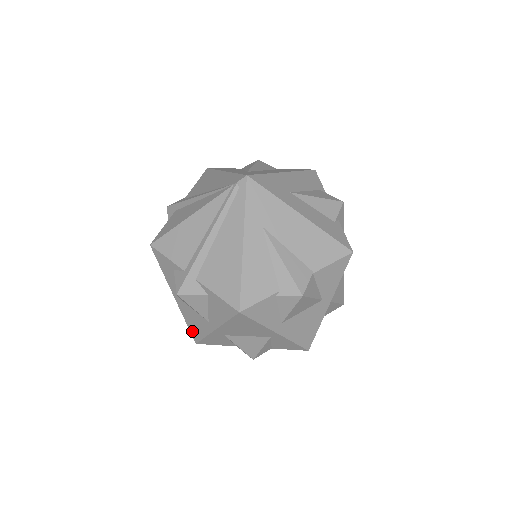
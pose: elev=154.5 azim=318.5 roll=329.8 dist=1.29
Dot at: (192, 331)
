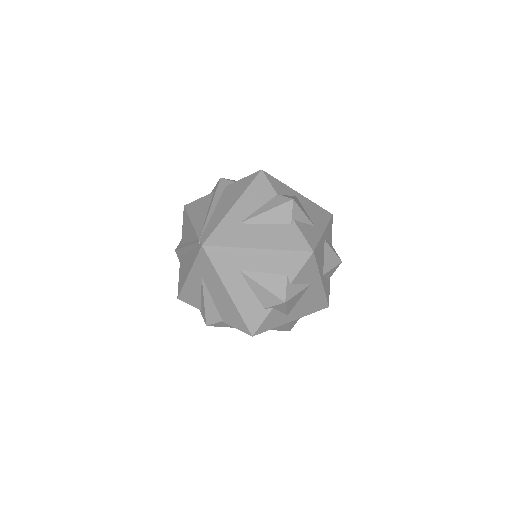
Dot at: occluded
